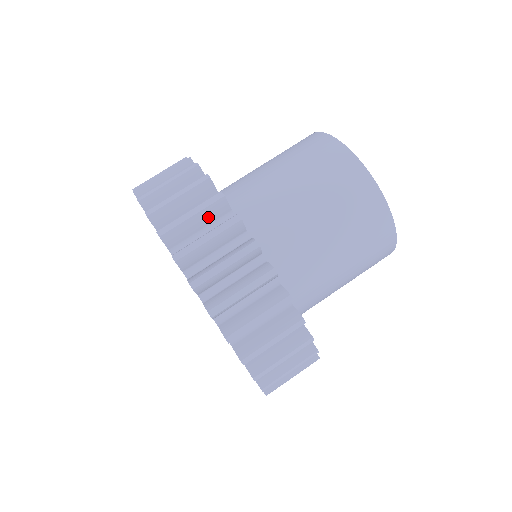
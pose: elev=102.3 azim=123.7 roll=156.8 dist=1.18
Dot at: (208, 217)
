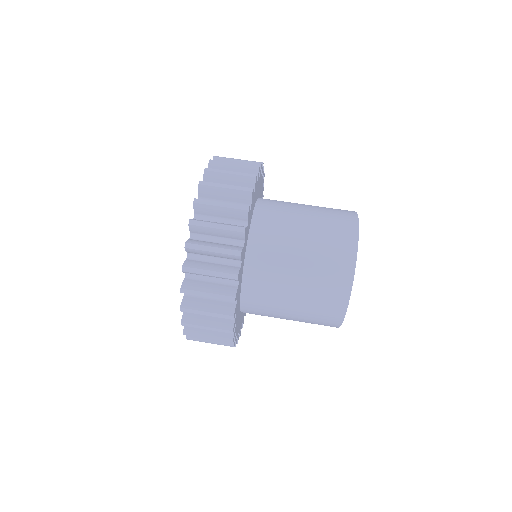
Dot at: occluded
